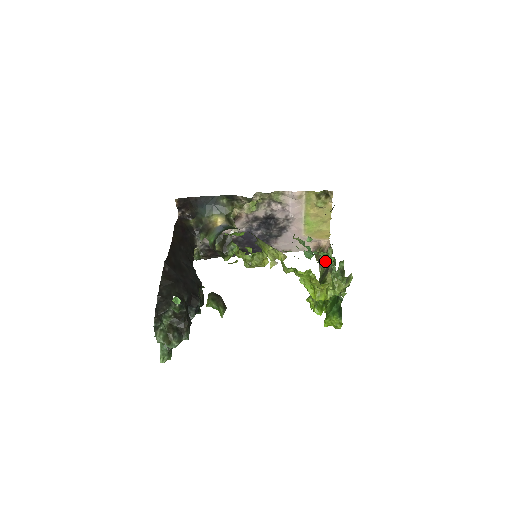
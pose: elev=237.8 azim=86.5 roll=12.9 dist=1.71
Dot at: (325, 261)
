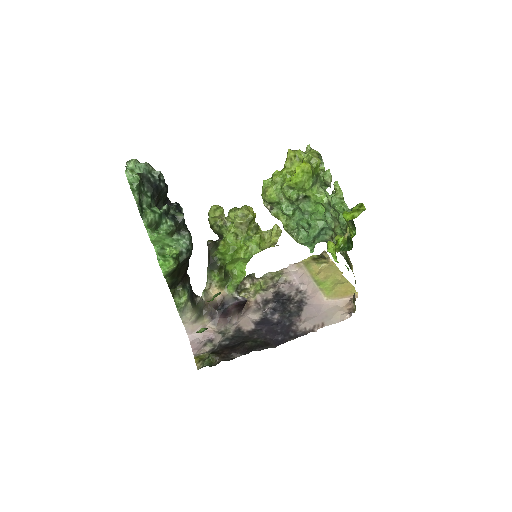
Dot at: occluded
